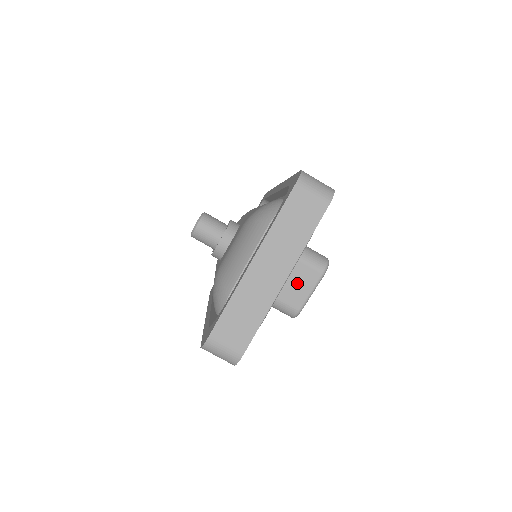
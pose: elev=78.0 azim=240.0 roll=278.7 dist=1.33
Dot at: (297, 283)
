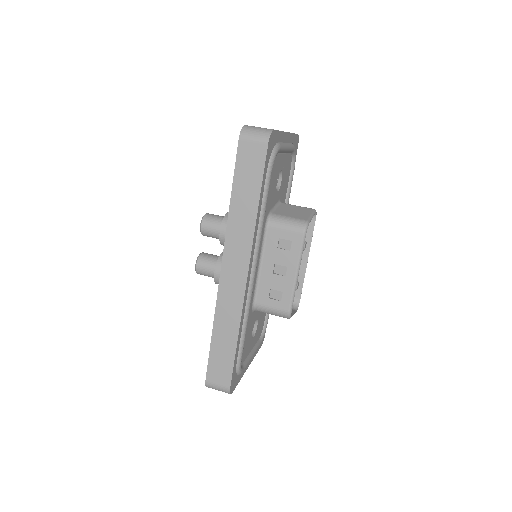
Dot at: (297, 212)
